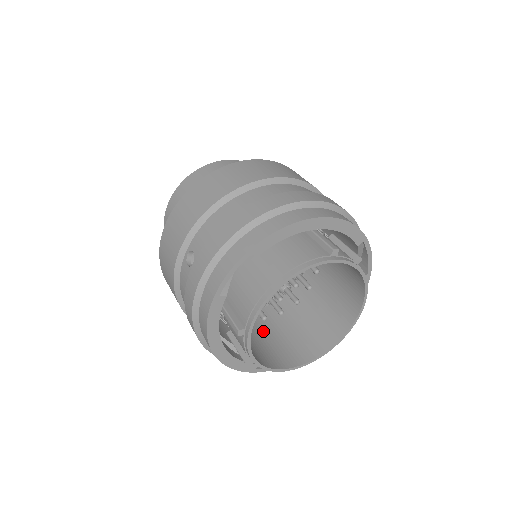
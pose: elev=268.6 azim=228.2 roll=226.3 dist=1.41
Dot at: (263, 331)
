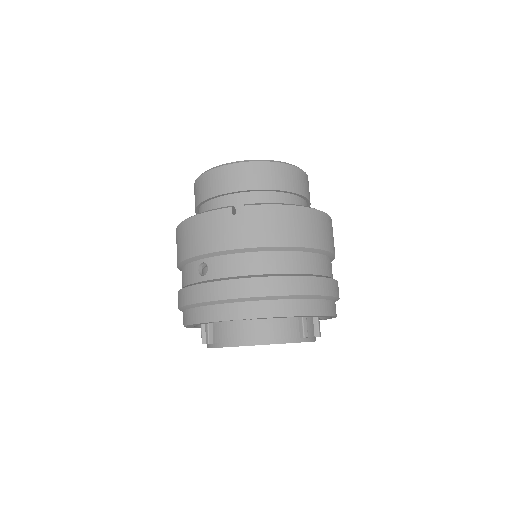
Dot at: occluded
